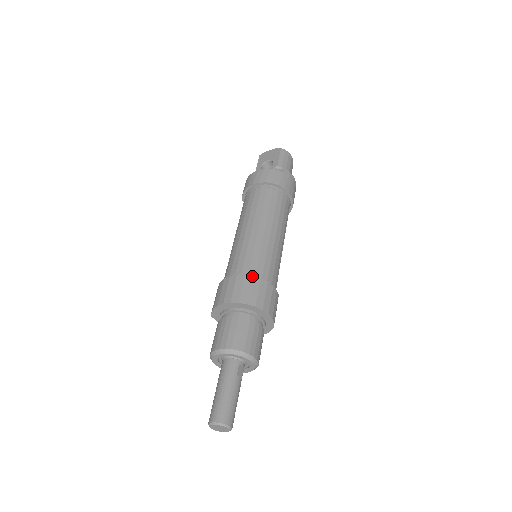
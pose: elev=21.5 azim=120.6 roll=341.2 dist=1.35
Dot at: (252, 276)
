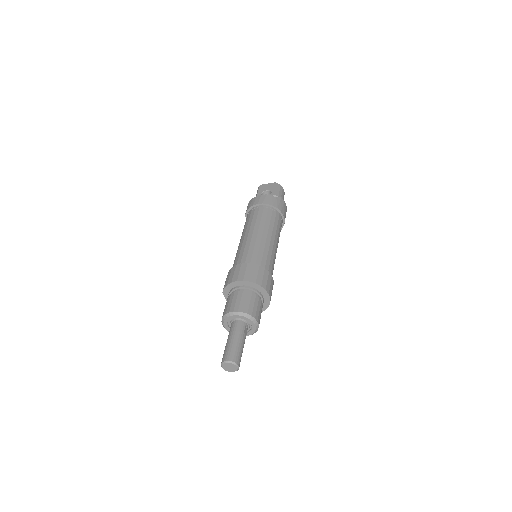
Dot at: (259, 265)
